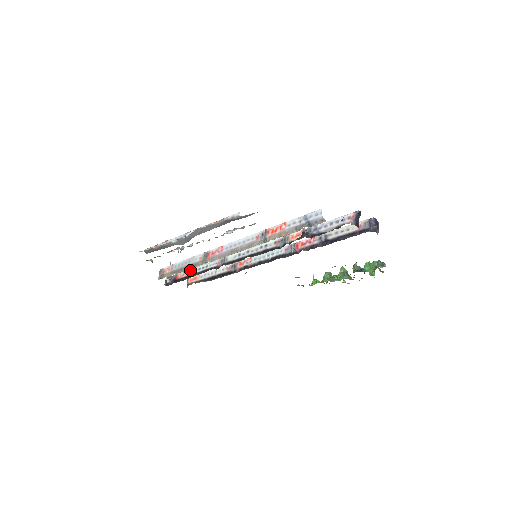
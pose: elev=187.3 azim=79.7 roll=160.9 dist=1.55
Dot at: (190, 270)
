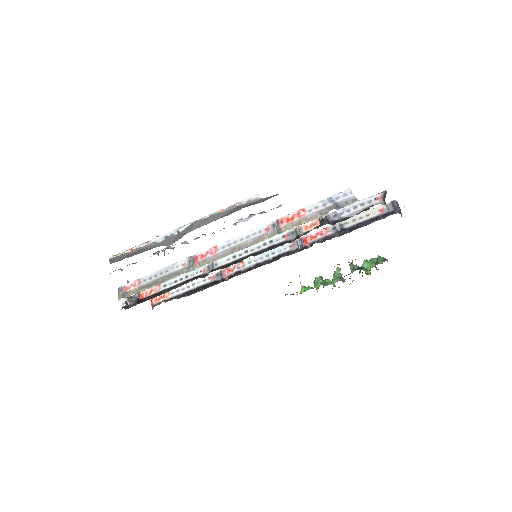
Dot at: (161, 285)
